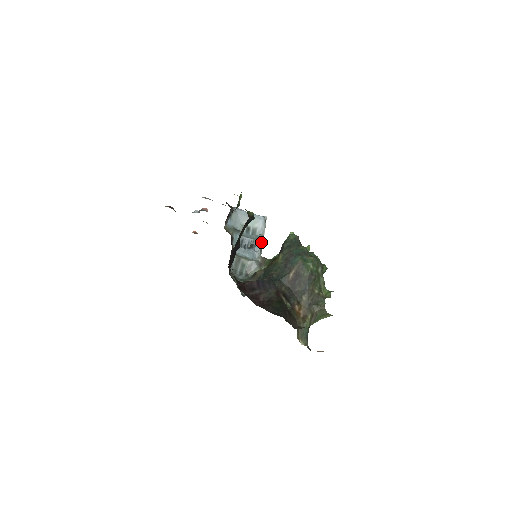
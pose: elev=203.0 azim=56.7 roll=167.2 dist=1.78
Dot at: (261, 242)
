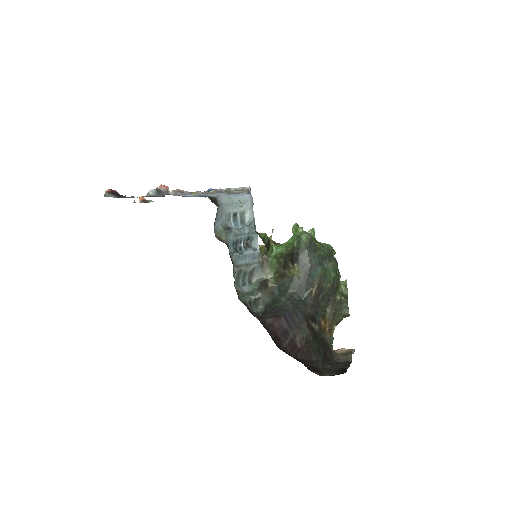
Dot at: (257, 234)
